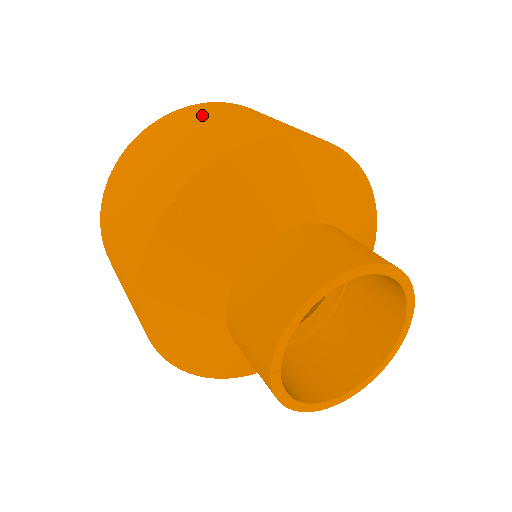
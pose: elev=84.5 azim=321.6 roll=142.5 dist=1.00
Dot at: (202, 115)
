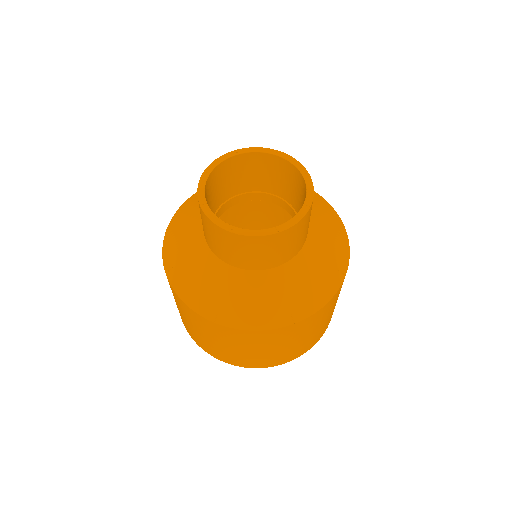
Dot at: occluded
